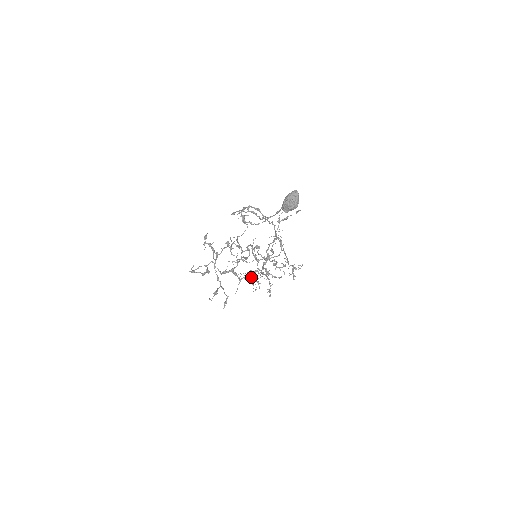
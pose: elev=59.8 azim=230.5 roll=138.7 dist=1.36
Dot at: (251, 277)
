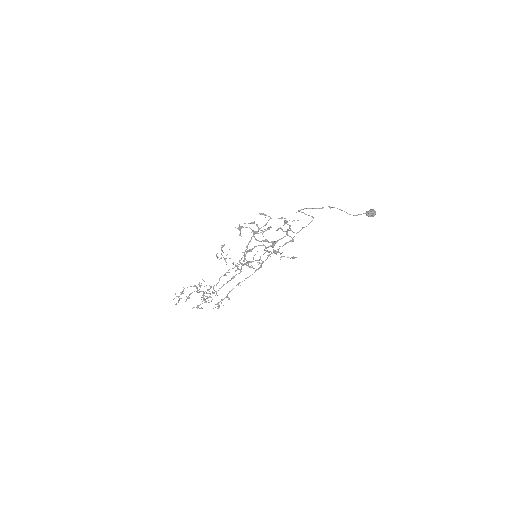
Dot at: occluded
